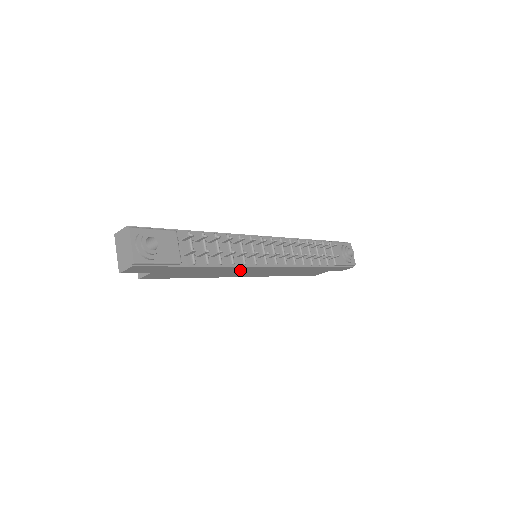
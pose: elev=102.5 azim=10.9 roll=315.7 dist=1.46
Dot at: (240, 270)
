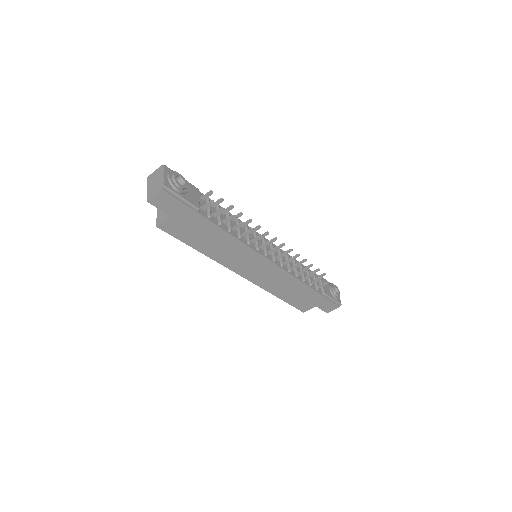
Dot at: (243, 255)
